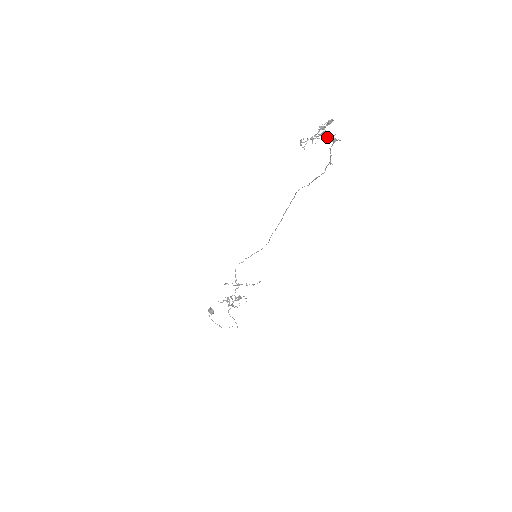
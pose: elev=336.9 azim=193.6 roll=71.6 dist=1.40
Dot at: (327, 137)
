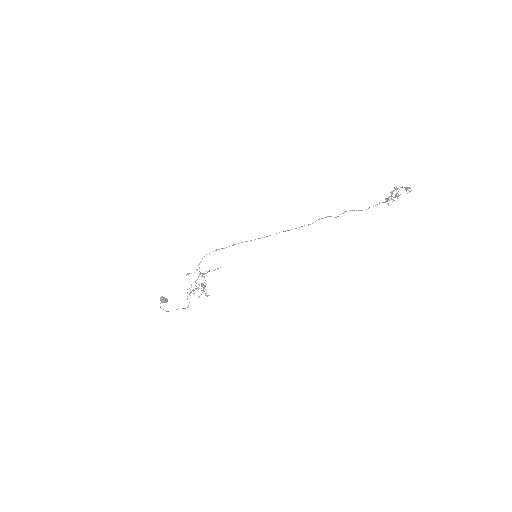
Dot at: (398, 196)
